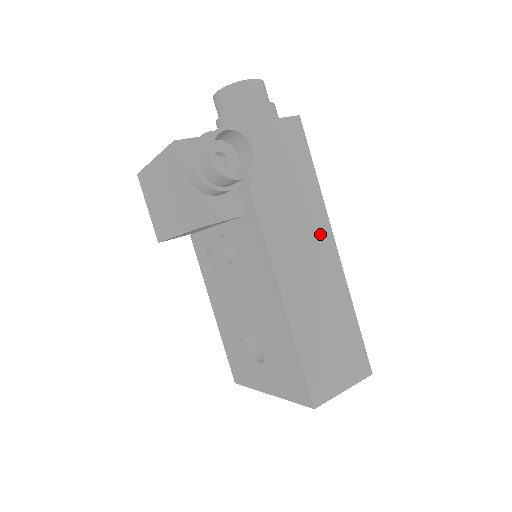
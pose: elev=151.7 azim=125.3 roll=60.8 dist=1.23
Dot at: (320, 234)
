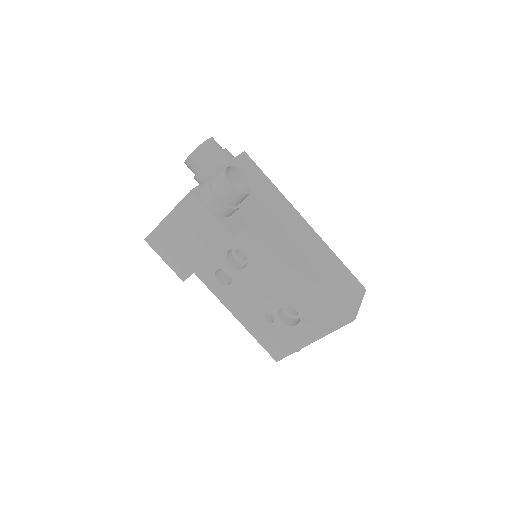
Dot at: (295, 217)
